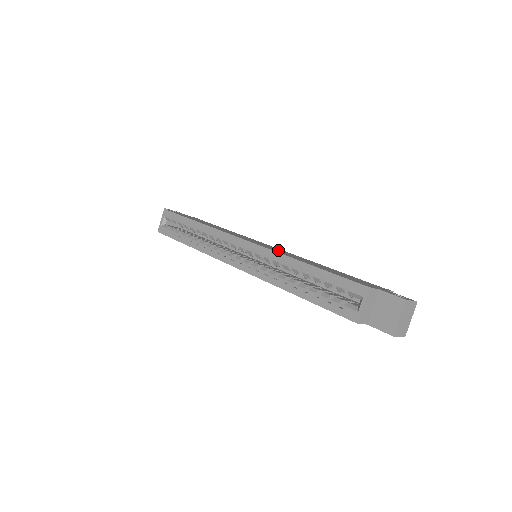
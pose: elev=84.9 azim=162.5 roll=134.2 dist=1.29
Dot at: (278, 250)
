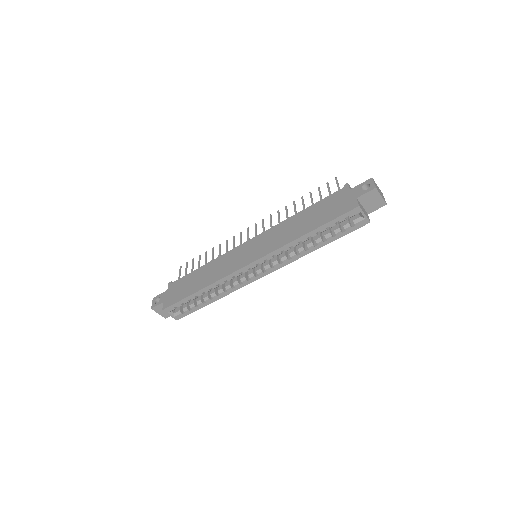
Dot at: (268, 241)
